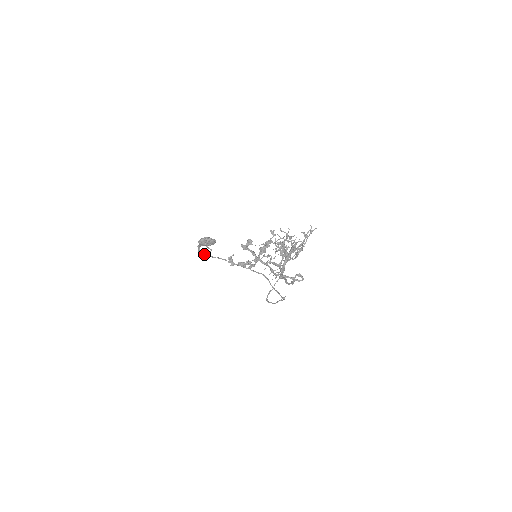
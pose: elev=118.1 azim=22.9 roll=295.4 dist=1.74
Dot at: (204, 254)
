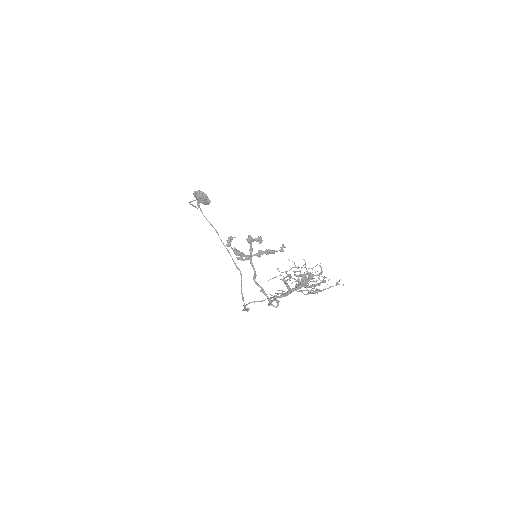
Dot at: (201, 210)
